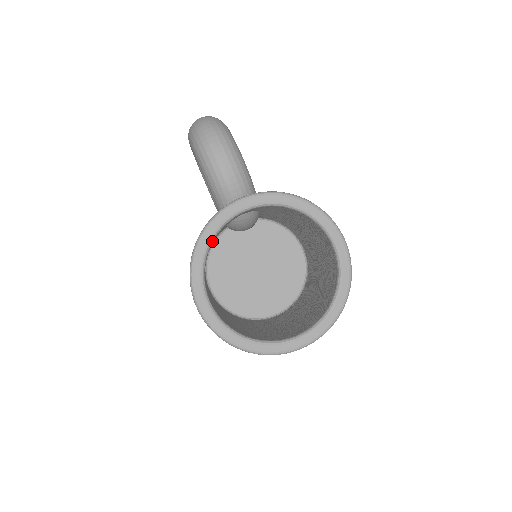
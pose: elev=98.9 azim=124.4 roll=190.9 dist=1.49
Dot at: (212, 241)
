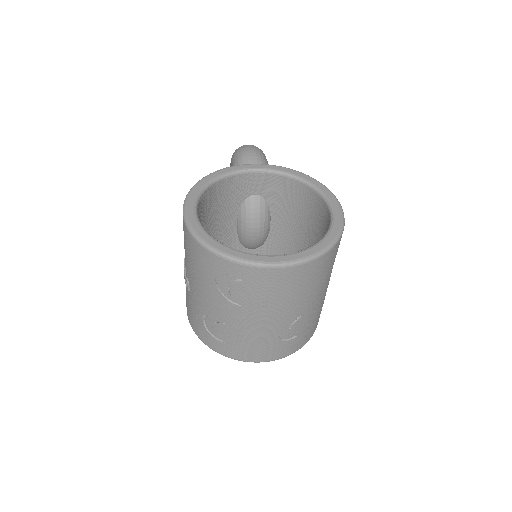
Dot at: (220, 178)
